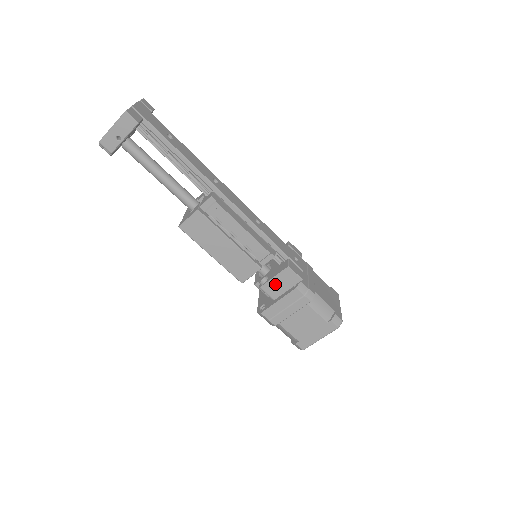
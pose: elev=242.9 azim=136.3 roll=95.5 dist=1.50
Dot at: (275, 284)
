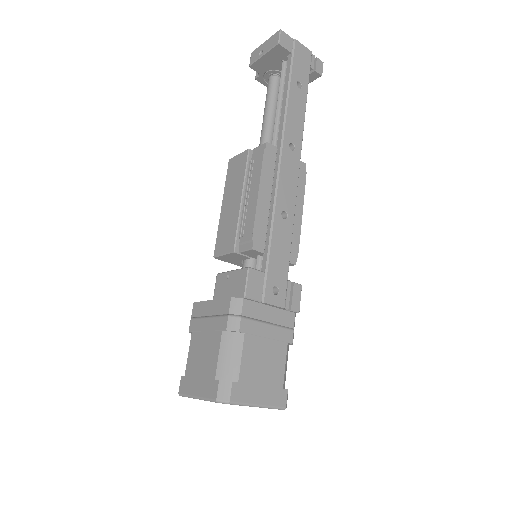
Dot at: (227, 280)
